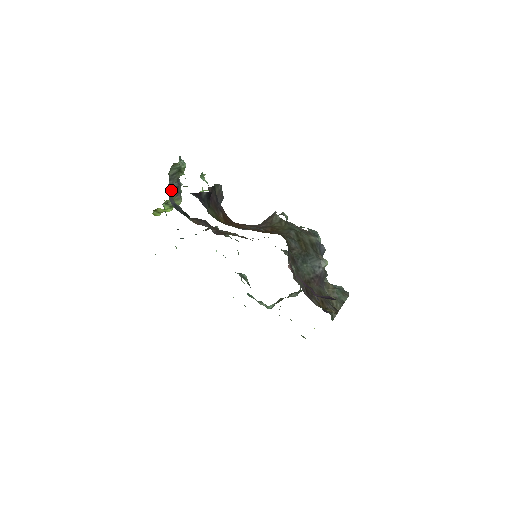
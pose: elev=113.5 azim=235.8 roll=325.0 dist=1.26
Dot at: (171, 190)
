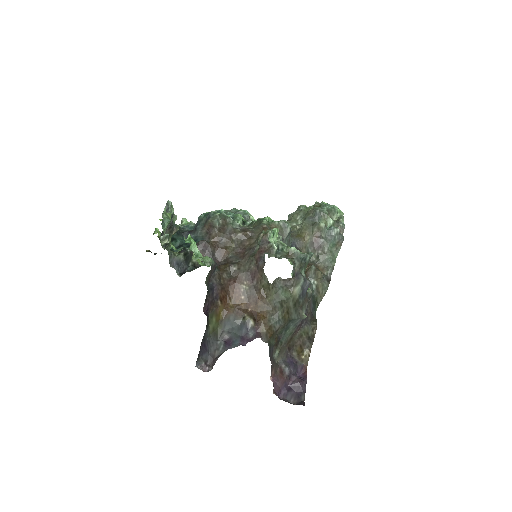
Dot at: occluded
